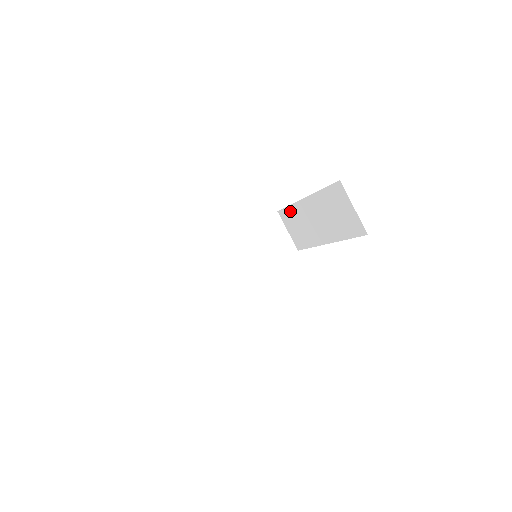
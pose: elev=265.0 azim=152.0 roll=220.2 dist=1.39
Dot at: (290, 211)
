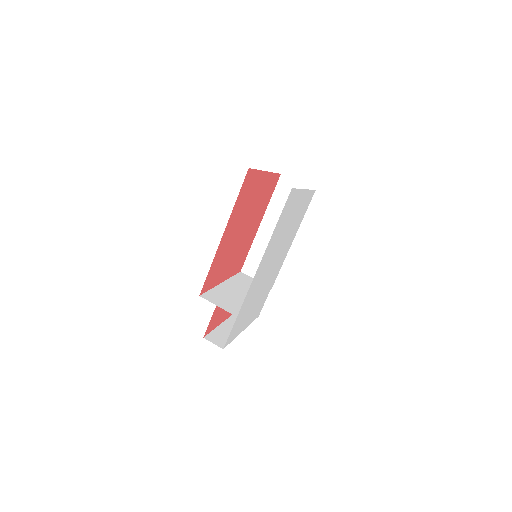
Dot at: (252, 254)
